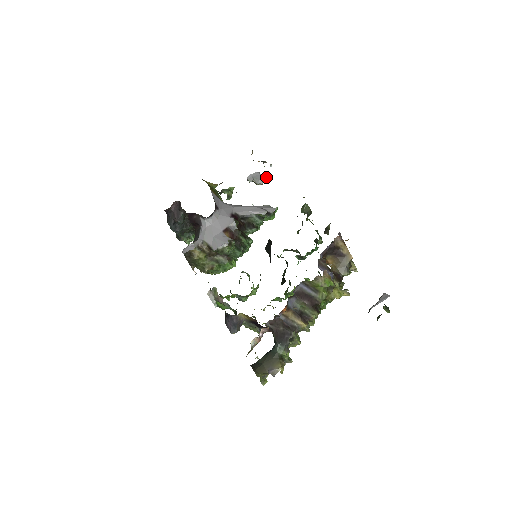
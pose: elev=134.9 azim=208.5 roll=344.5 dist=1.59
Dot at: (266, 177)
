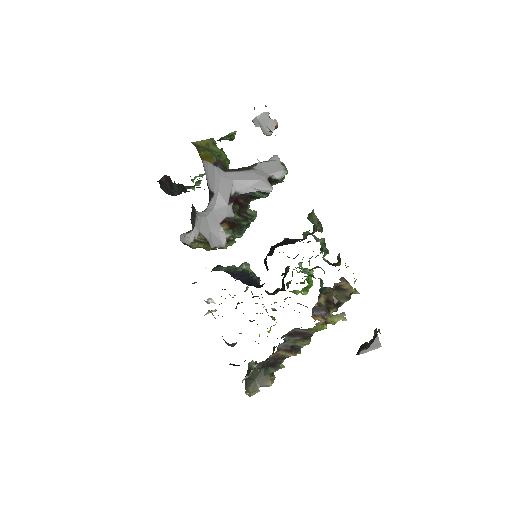
Dot at: (276, 125)
